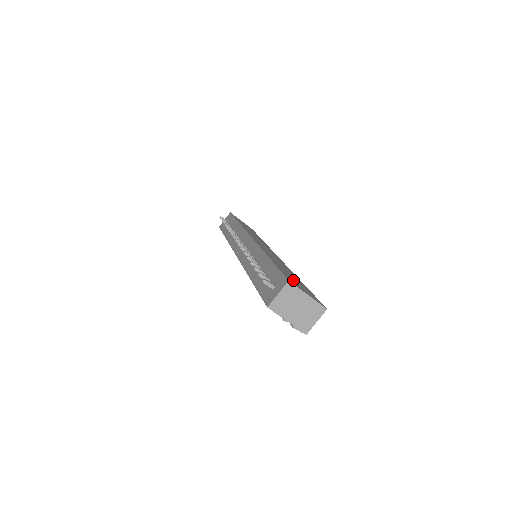
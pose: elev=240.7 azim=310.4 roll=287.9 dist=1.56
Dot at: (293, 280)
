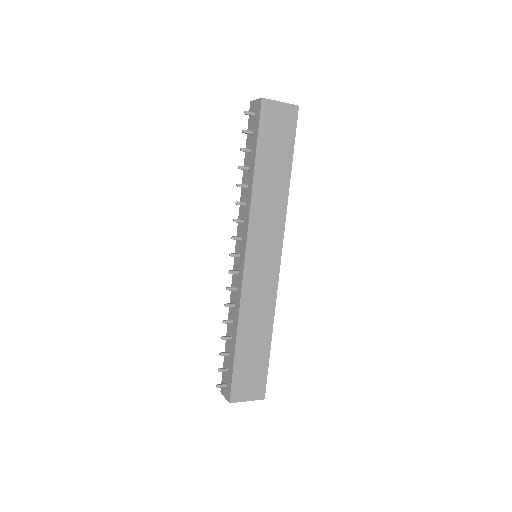
Dot at: (244, 379)
